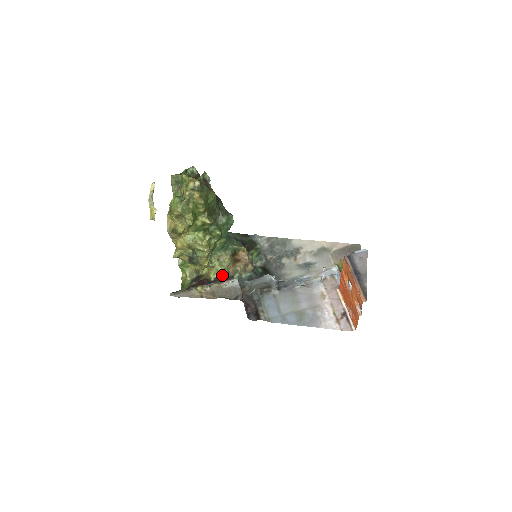
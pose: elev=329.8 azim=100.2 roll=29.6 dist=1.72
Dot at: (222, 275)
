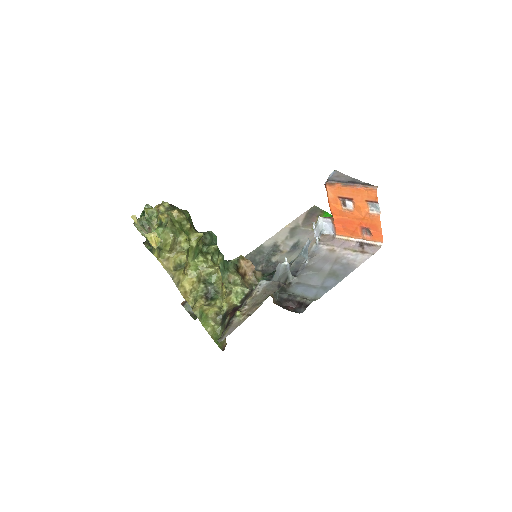
Dot at: (245, 292)
